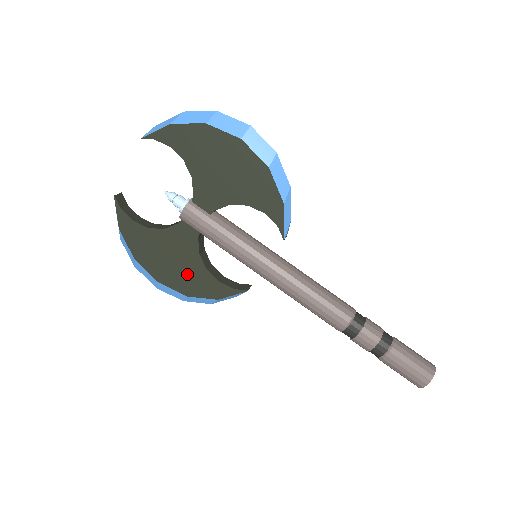
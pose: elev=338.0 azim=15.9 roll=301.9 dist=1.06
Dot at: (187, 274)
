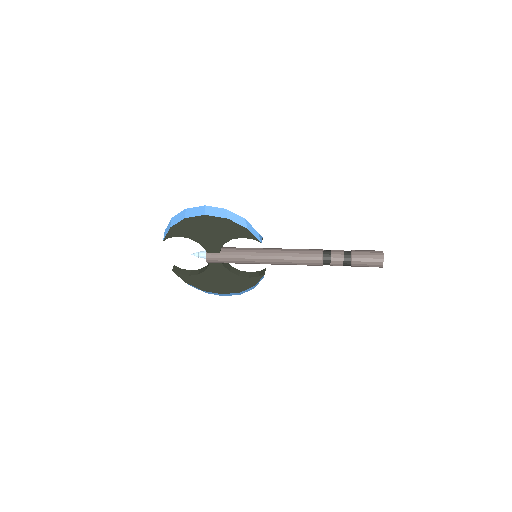
Dot at: (232, 283)
